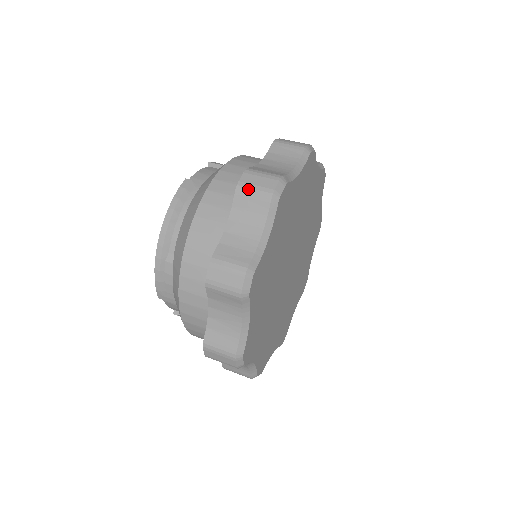
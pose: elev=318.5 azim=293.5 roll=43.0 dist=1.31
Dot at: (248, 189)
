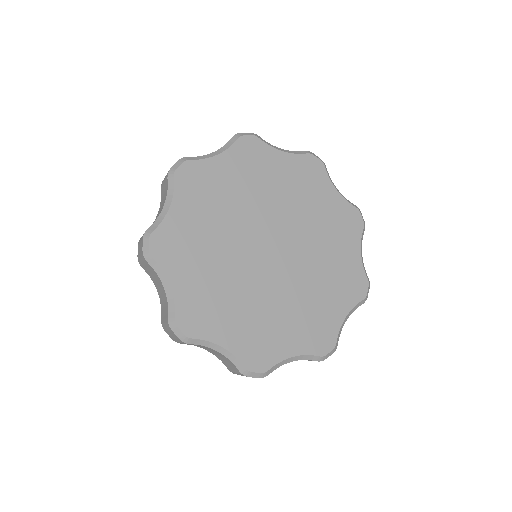
Dot at: (164, 179)
